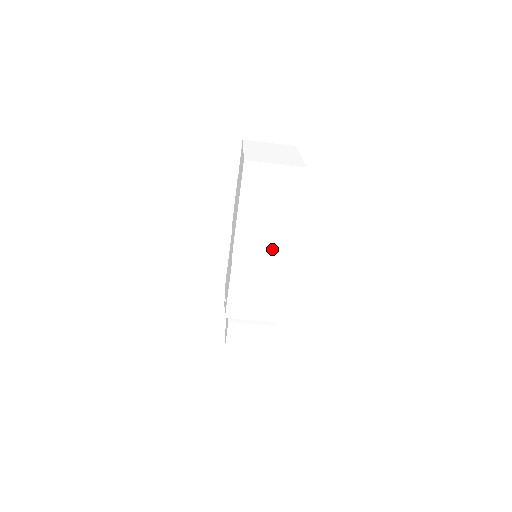
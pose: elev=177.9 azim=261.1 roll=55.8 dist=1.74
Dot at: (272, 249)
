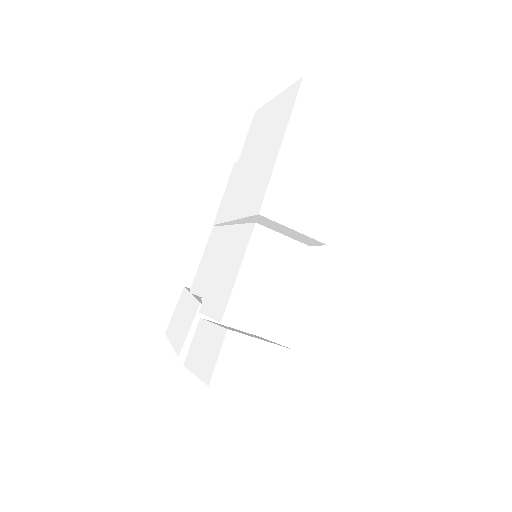
Dot at: (313, 212)
